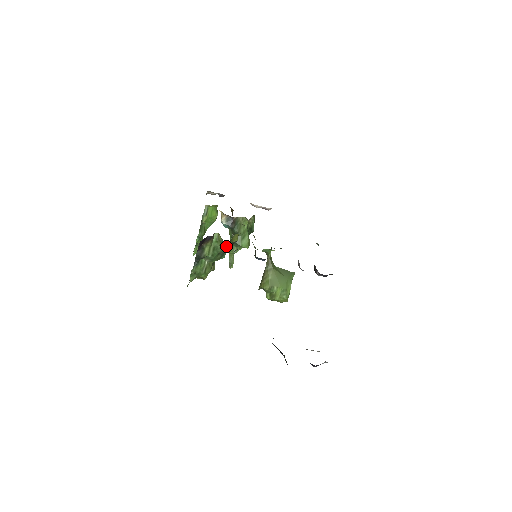
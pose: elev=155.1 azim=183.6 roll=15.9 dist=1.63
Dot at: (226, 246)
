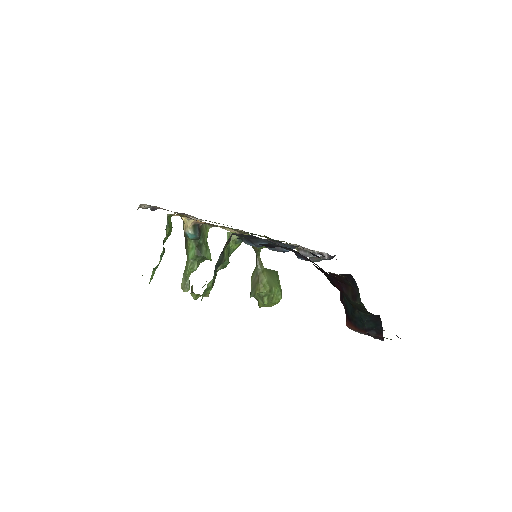
Dot at: (237, 247)
